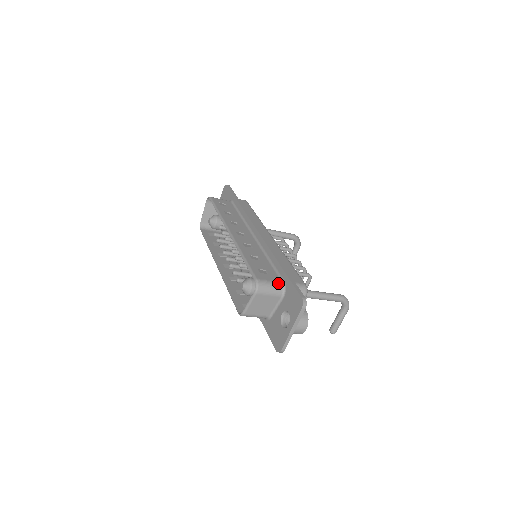
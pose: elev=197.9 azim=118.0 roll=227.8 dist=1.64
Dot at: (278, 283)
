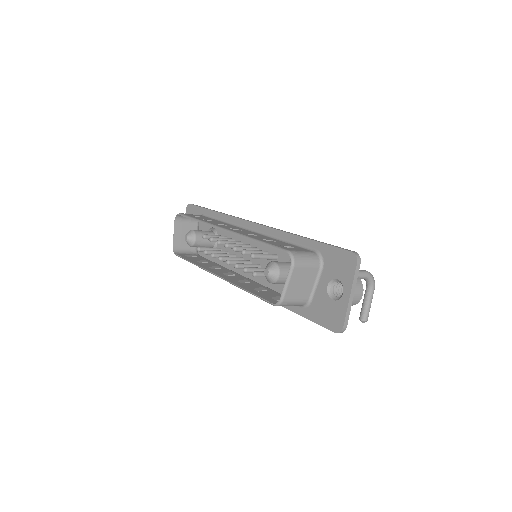
Dot at: (311, 253)
